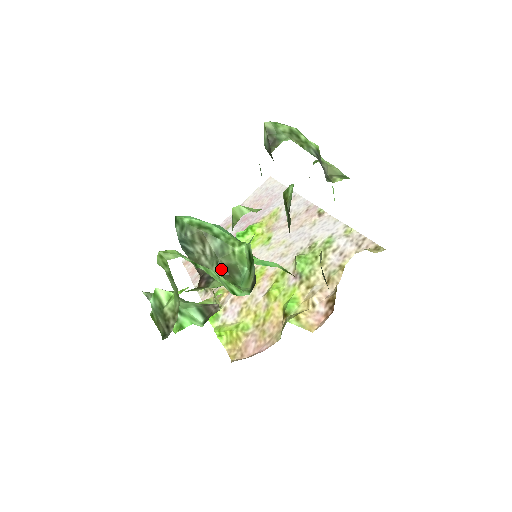
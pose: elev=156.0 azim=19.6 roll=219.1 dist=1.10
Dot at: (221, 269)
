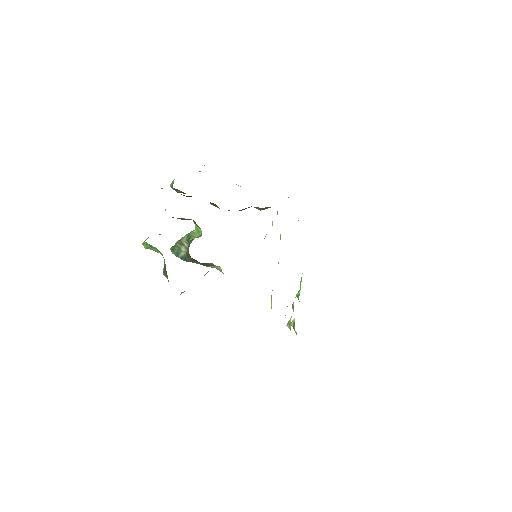
Dot at: (191, 241)
